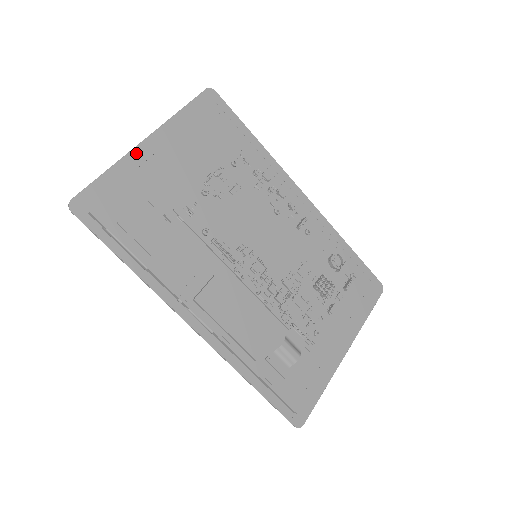
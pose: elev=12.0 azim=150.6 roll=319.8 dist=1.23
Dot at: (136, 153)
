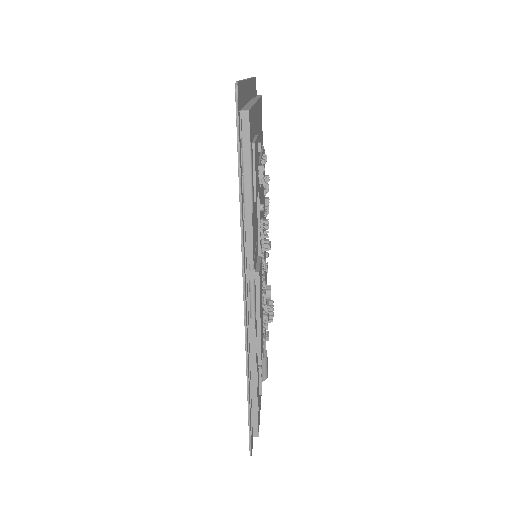
Dot at: (247, 85)
